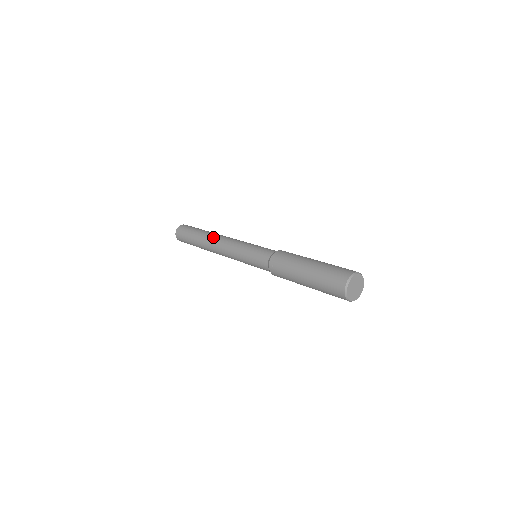
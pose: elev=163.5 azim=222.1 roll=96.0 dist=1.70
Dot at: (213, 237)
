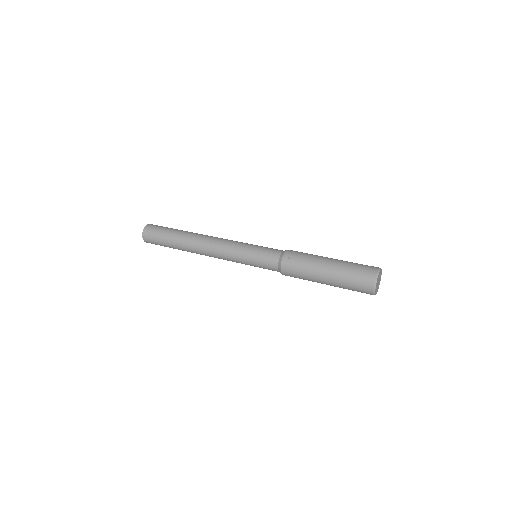
Dot at: (202, 235)
